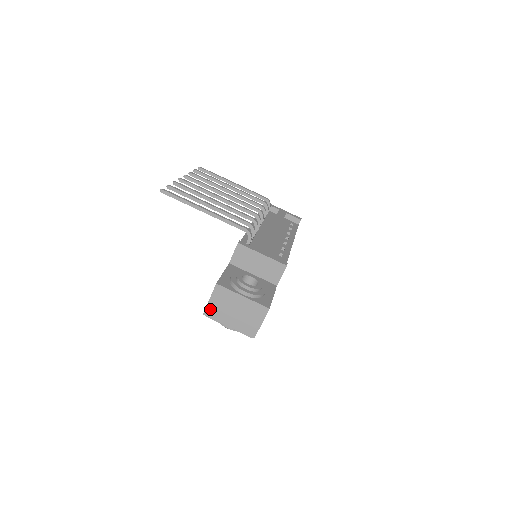
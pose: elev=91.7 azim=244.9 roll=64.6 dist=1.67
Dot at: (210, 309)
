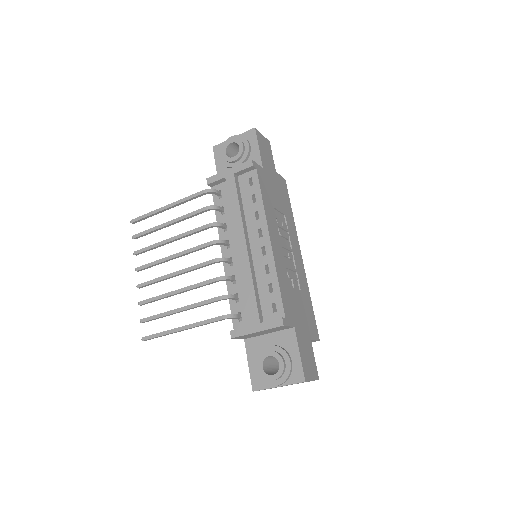
Dot at: occluded
